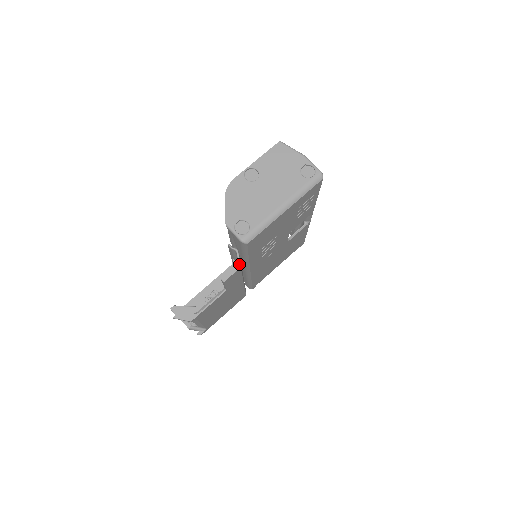
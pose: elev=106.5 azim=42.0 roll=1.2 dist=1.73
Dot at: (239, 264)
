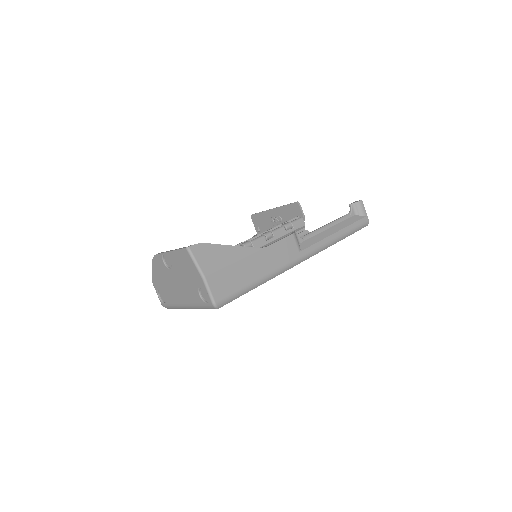
Dot at: occluded
